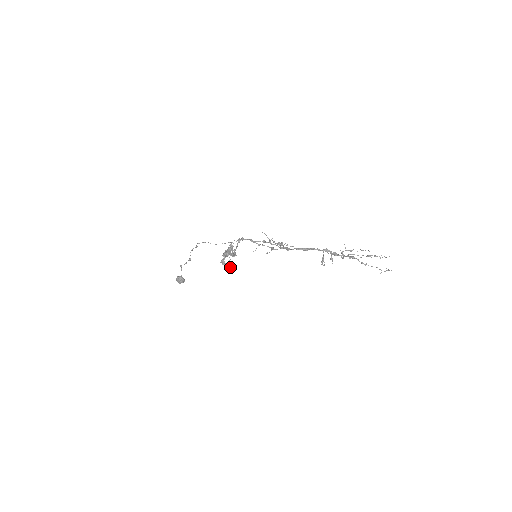
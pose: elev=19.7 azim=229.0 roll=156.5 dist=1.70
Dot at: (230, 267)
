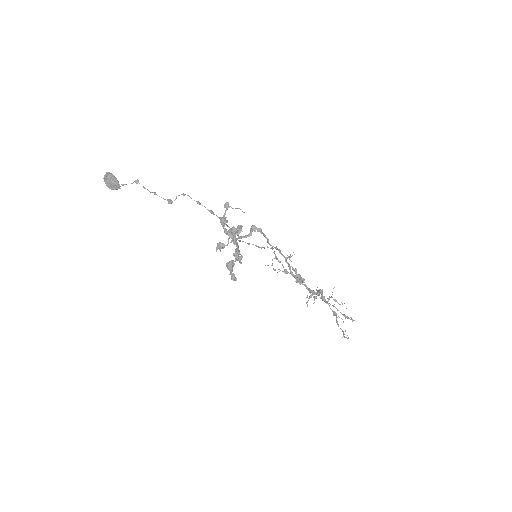
Dot at: (233, 275)
